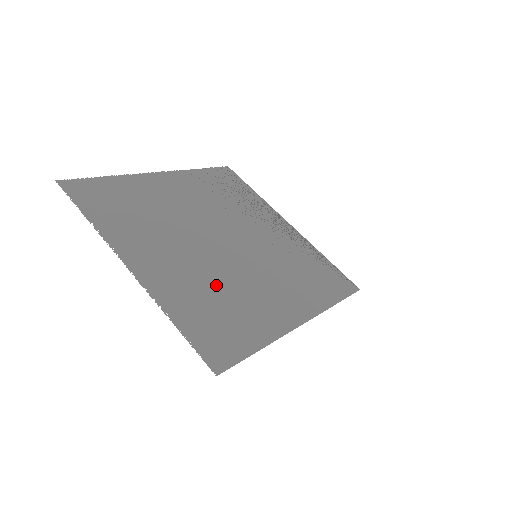
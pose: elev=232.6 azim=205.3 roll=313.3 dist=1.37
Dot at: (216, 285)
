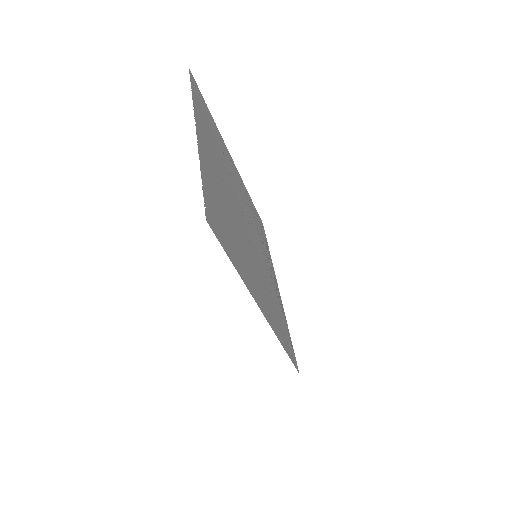
Dot at: (231, 216)
